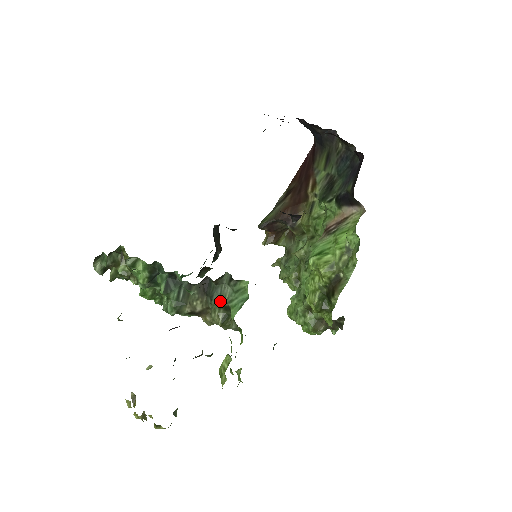
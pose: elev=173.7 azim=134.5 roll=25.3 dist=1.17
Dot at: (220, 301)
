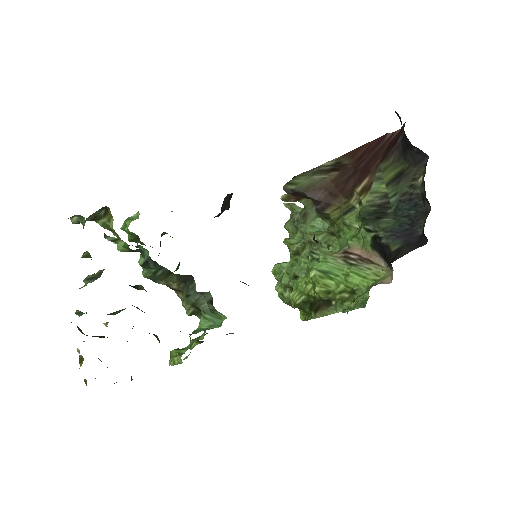
Dot at: (195, 303)
